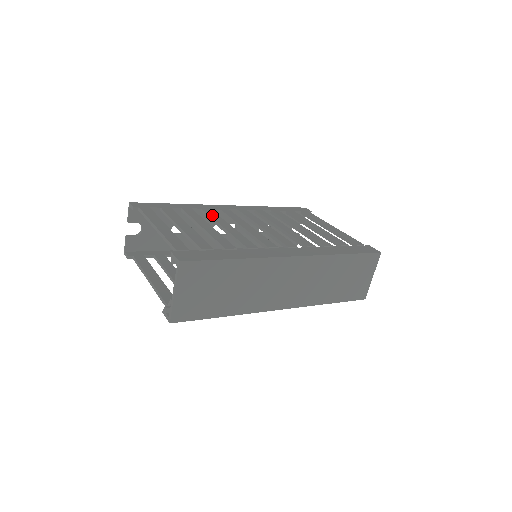
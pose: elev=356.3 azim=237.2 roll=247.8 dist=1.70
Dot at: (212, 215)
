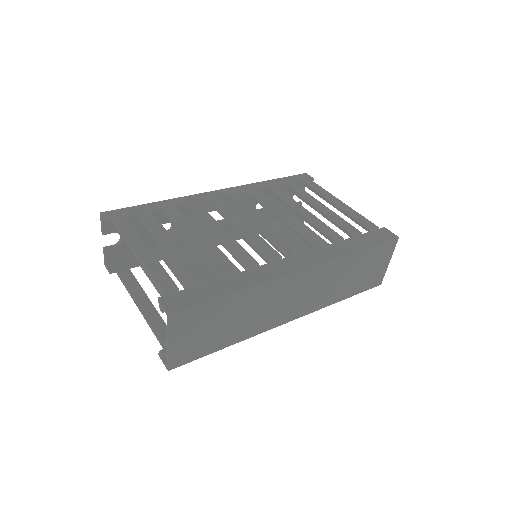
Dot at: (200, 214)
